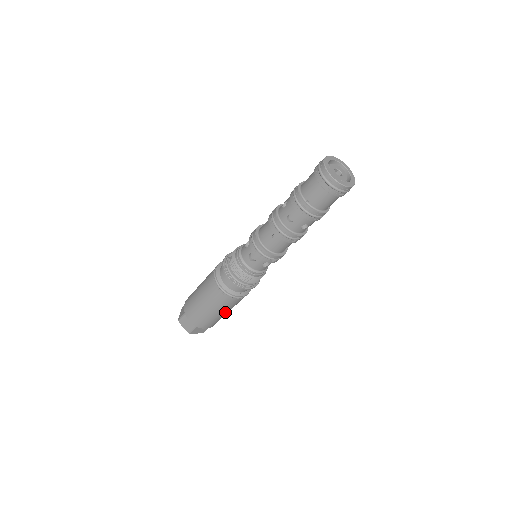
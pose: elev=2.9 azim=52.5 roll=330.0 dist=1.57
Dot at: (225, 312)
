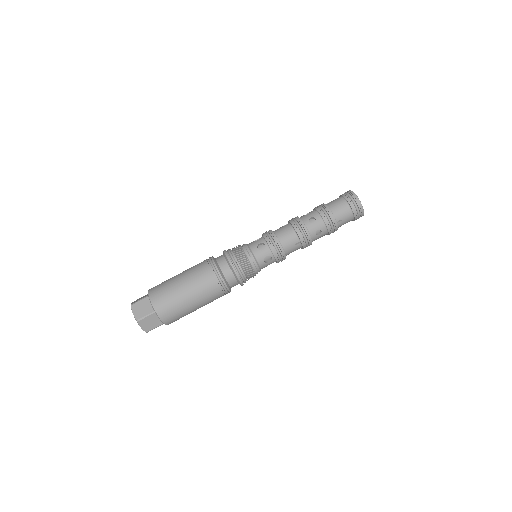
Dot at: occluded
